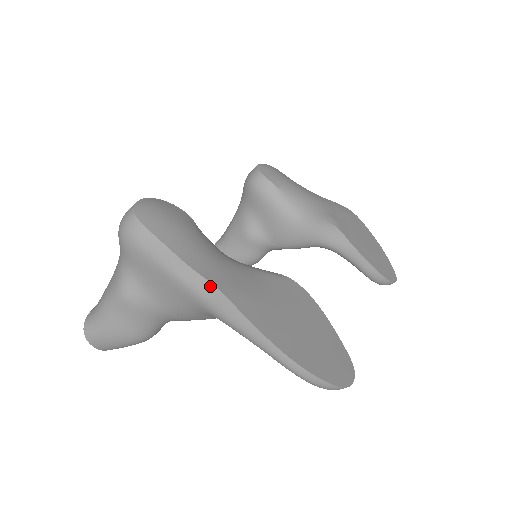
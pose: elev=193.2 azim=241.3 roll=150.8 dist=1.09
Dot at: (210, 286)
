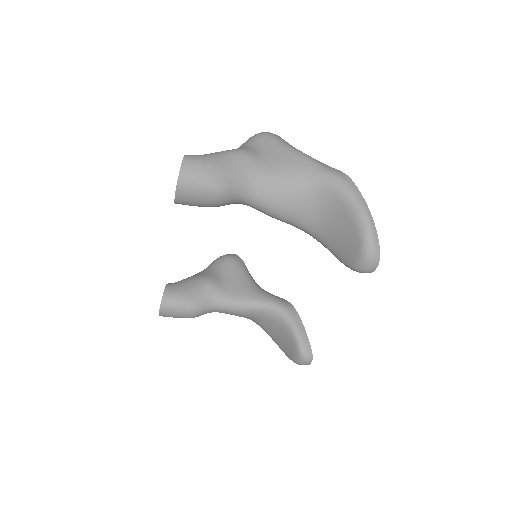
Dot at: (325, 164)
